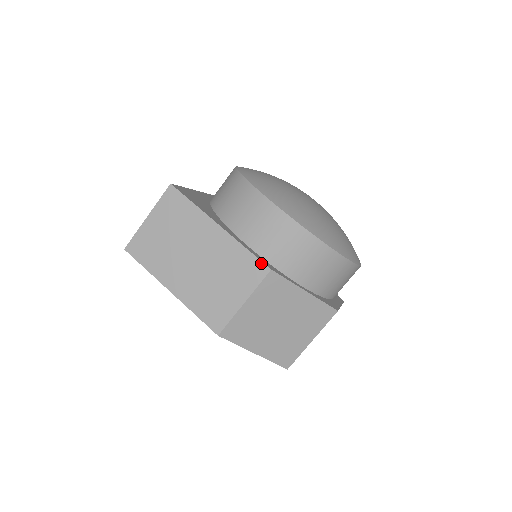
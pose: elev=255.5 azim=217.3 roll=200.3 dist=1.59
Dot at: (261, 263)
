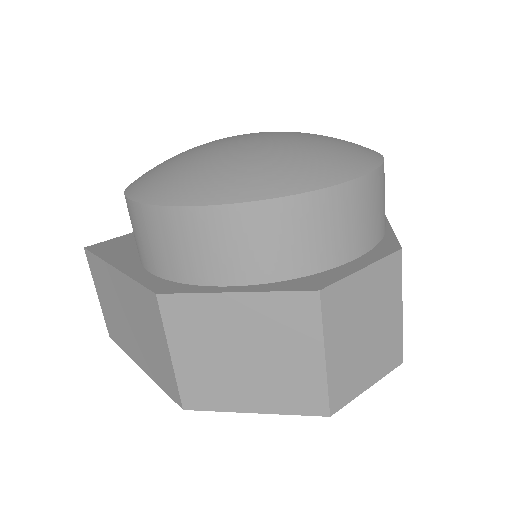
Dot at: (148, 291)
